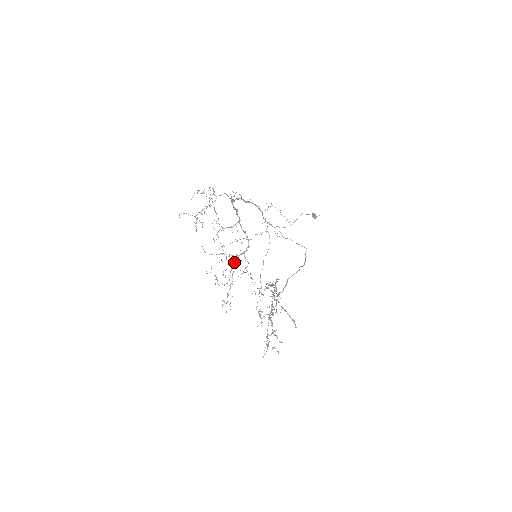
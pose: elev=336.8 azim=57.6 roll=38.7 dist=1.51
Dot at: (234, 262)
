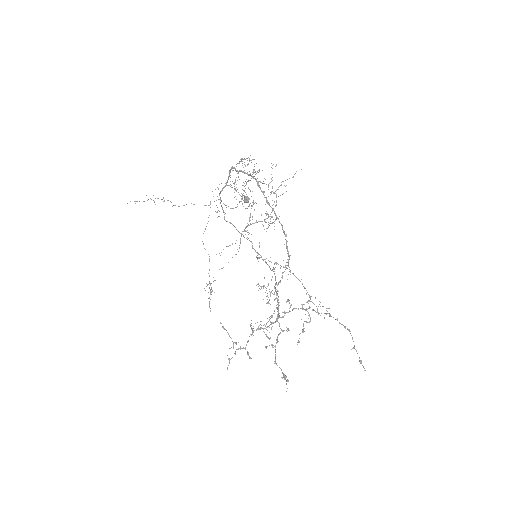
Dot at: occluded
